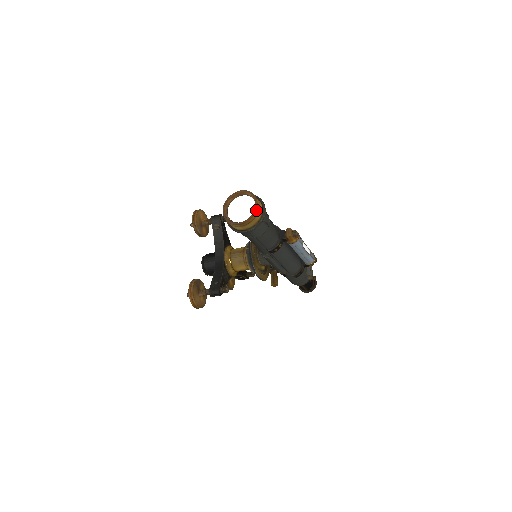
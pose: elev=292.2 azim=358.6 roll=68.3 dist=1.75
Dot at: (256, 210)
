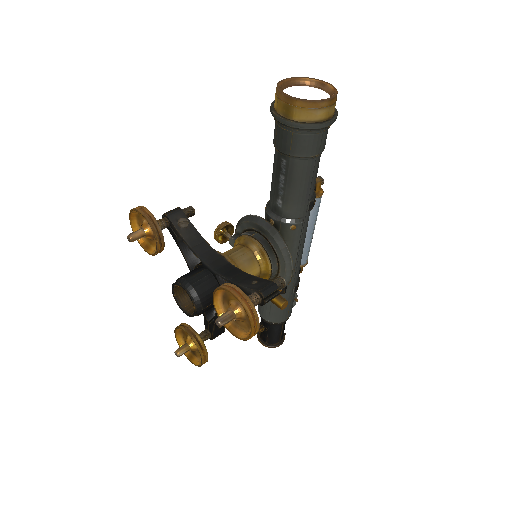
Dot at: (333, 87)
